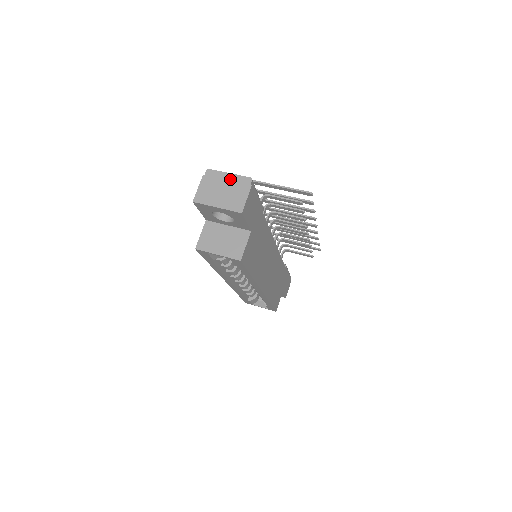
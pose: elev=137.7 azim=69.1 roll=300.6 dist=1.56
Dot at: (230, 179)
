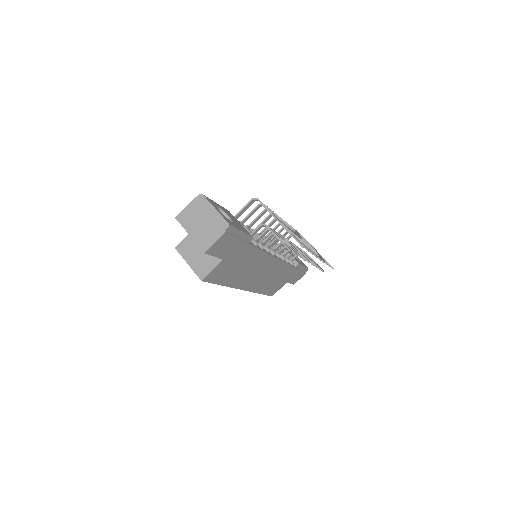
Dot at: (213, 215)
